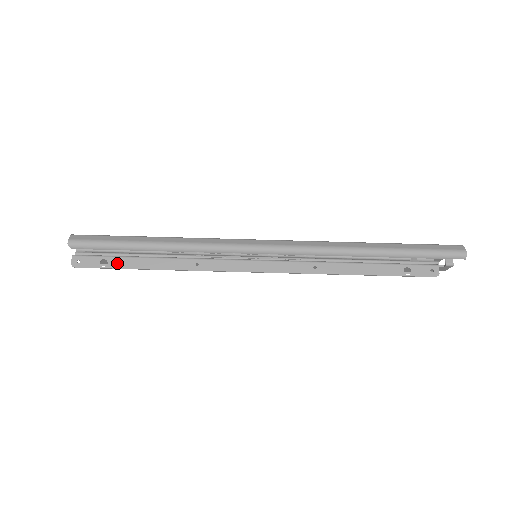
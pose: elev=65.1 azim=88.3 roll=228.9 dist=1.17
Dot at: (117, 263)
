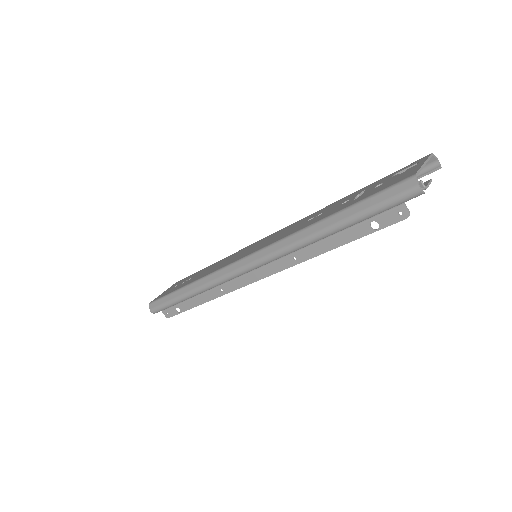
Dot at: (183, 307)
